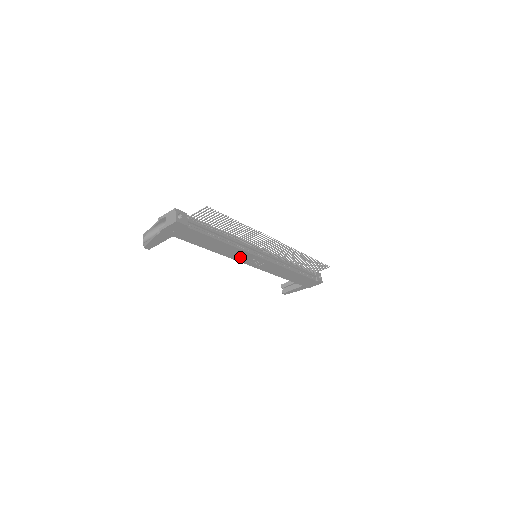
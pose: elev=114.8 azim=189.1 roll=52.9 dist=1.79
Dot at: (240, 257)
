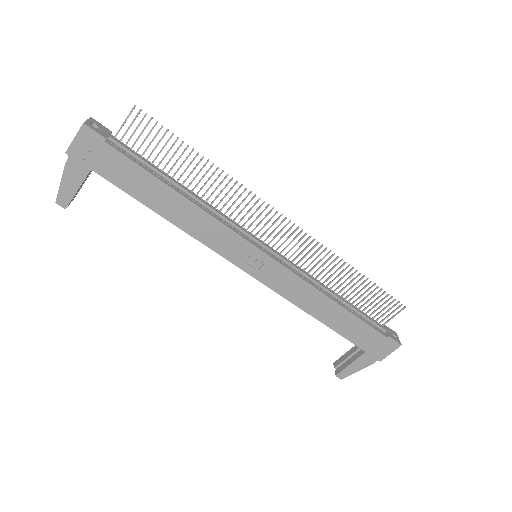
Dot at: (222, 244)
